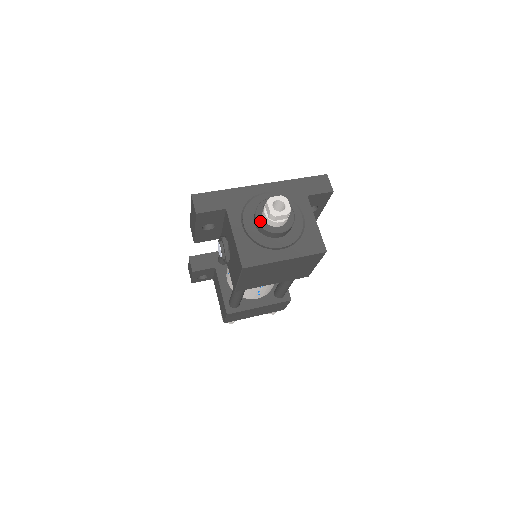
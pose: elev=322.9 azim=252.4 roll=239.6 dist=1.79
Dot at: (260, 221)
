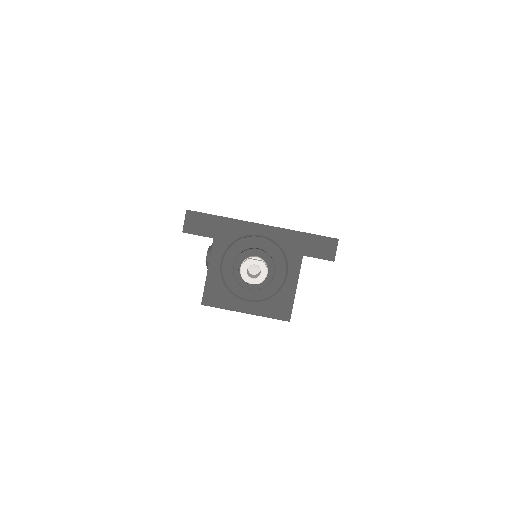
Dot at: (236, 270)
